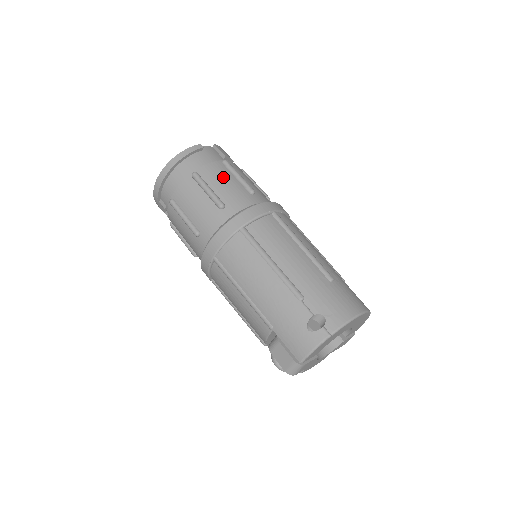
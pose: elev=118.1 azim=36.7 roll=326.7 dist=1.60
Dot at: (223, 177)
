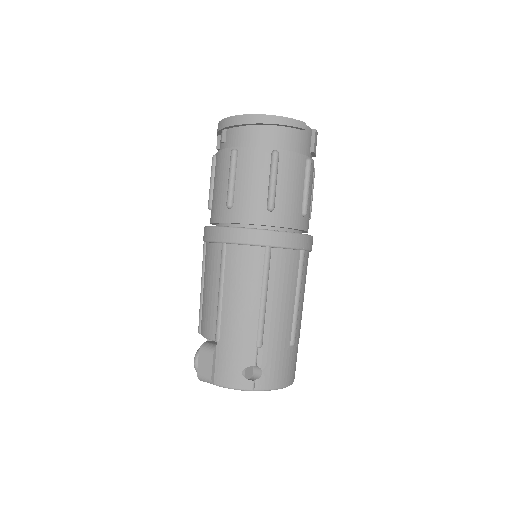
Dot at: (295, 179)
